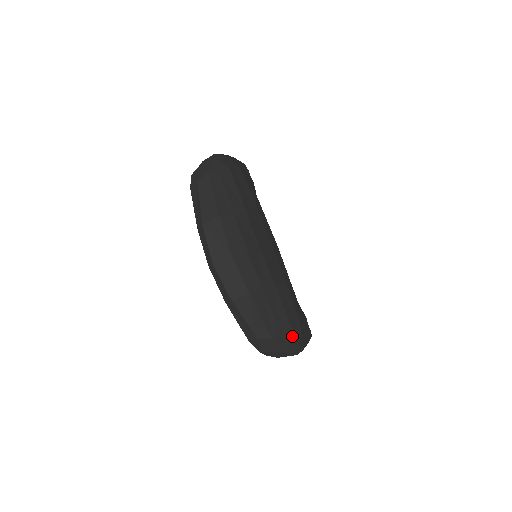
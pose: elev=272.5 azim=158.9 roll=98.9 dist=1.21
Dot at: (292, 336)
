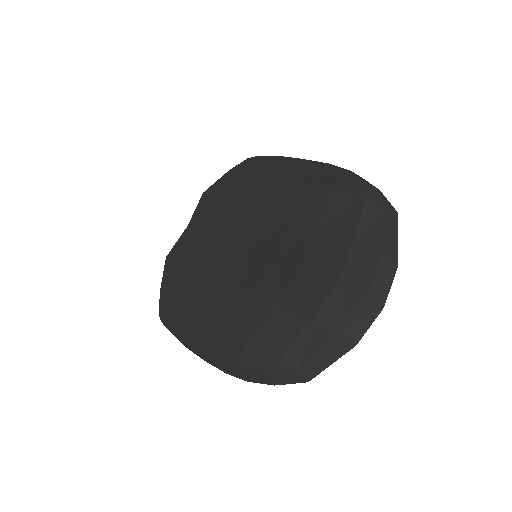
Dot at: occluded
